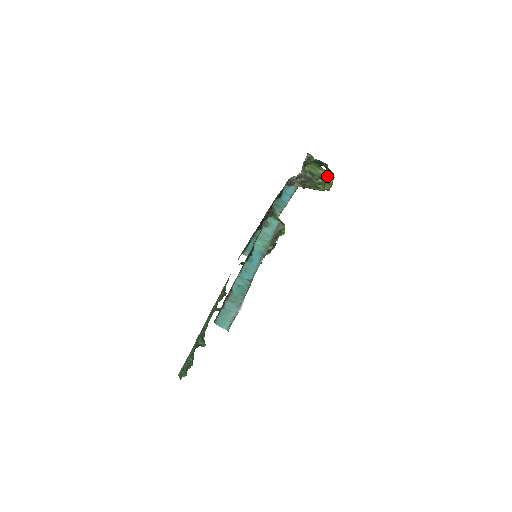
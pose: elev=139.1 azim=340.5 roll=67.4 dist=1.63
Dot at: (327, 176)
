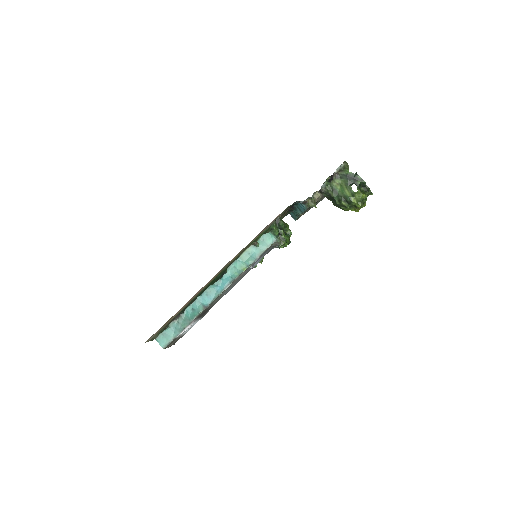
Dot at: (354, 199)
